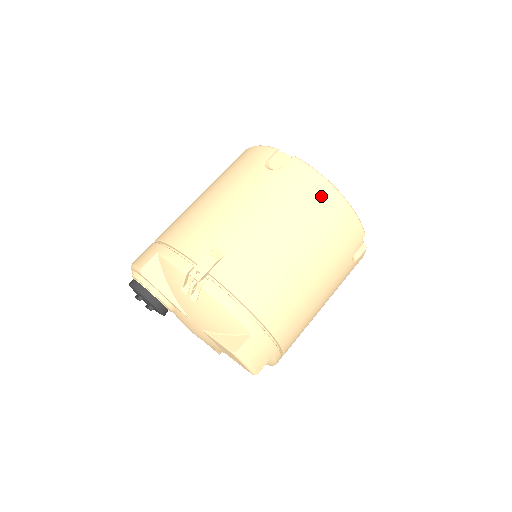
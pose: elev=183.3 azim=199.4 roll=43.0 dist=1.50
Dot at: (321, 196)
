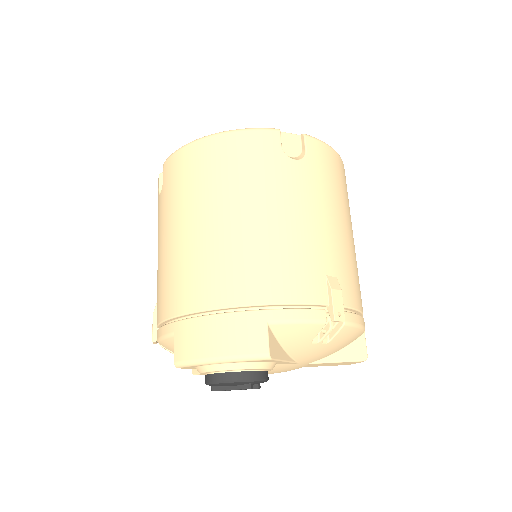
Dot at: (340, 170)
